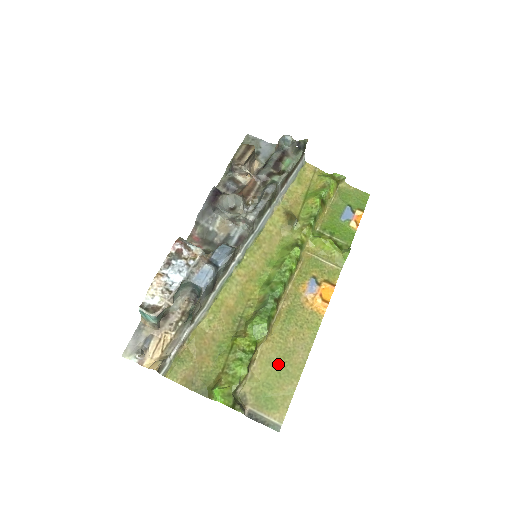
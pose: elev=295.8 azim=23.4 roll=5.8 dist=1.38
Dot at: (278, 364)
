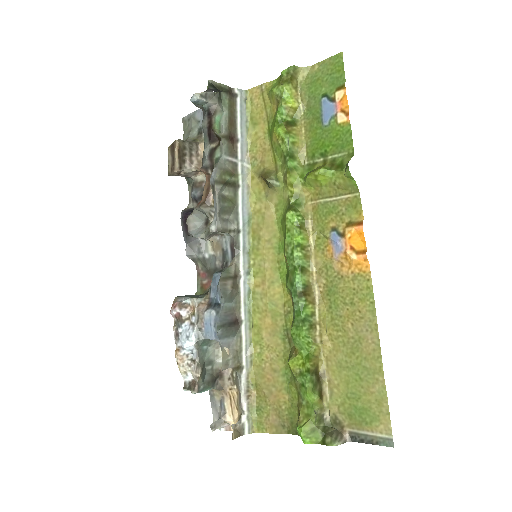
Dot at: (350, 364)
